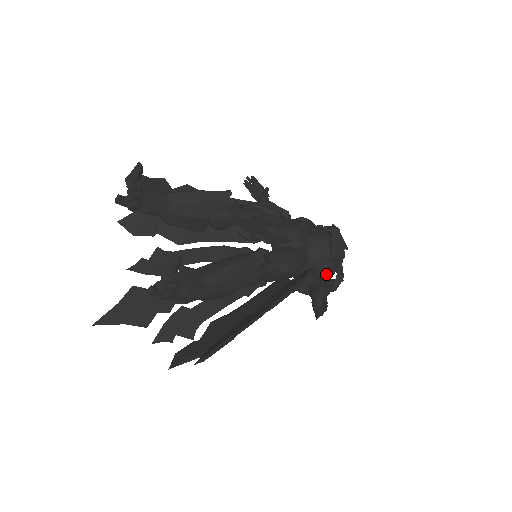
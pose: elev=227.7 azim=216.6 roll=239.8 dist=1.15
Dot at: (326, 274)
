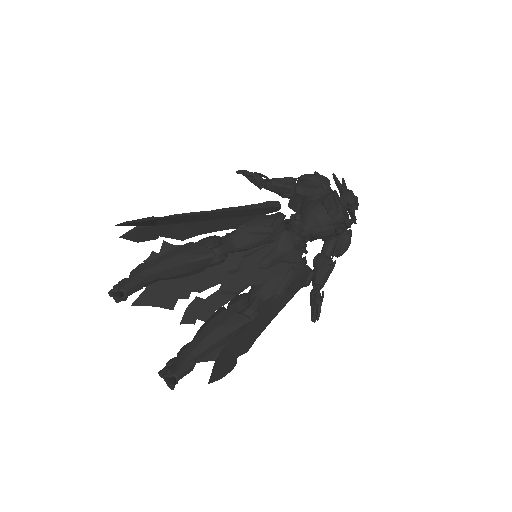
Dot at: (331, 245)
